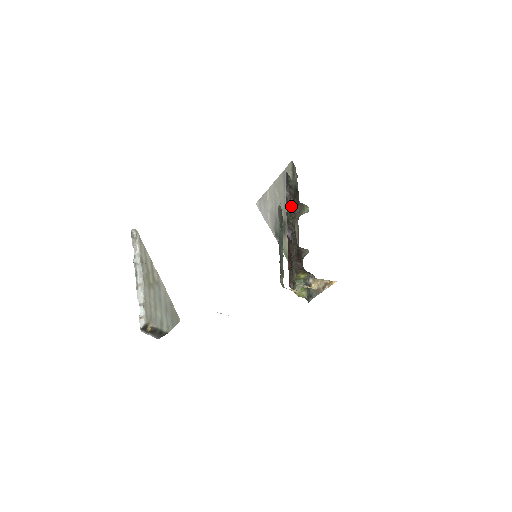
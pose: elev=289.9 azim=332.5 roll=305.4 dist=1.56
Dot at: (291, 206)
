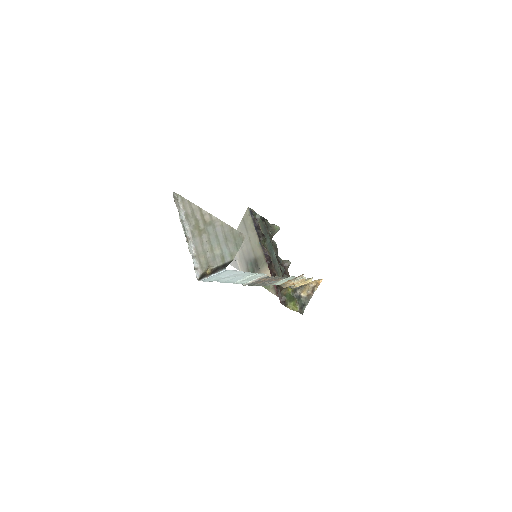
Dot at: (262, 233)
